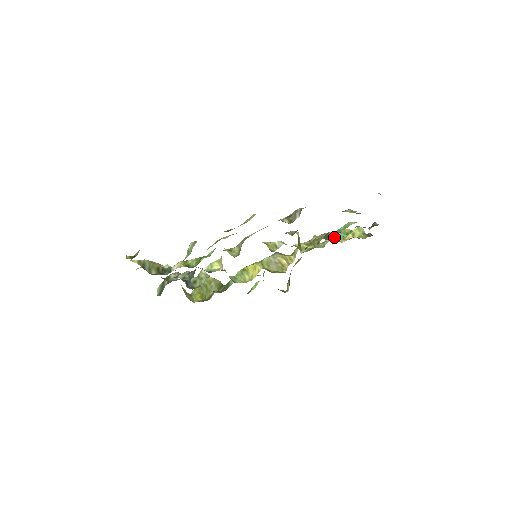
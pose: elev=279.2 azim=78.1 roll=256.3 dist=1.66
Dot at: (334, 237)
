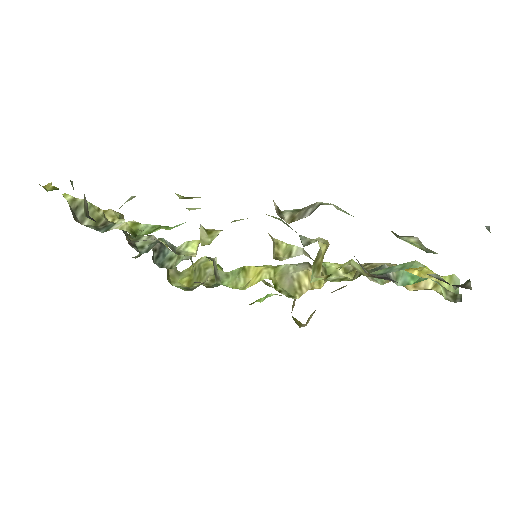
Dot at: (389, 276)
